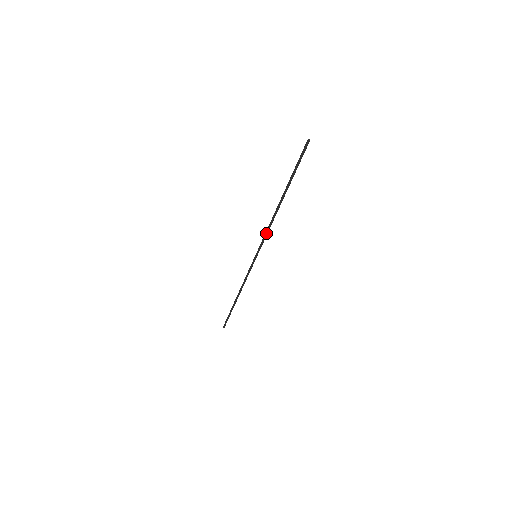
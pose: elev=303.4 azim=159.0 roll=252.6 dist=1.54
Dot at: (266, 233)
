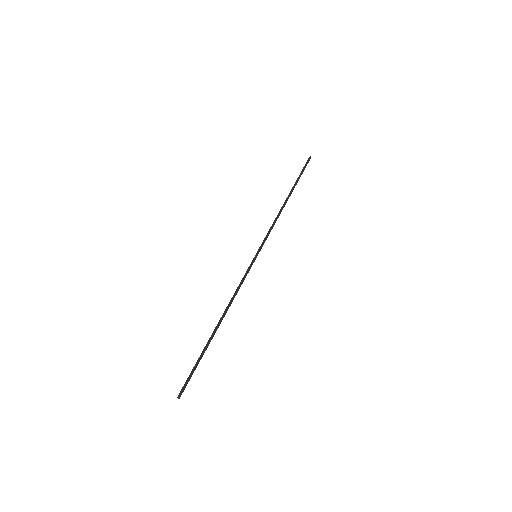
Dot at: (272, 227)
